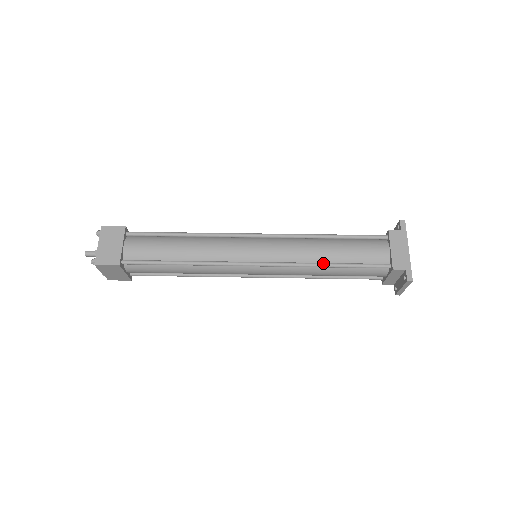
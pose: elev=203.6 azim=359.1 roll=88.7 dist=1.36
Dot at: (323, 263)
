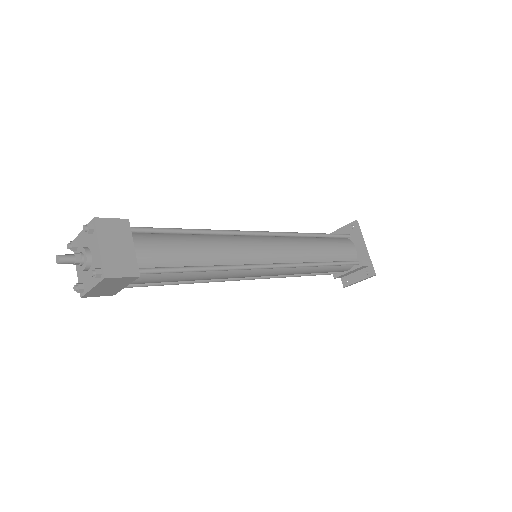
Dot at: (320, 262)
